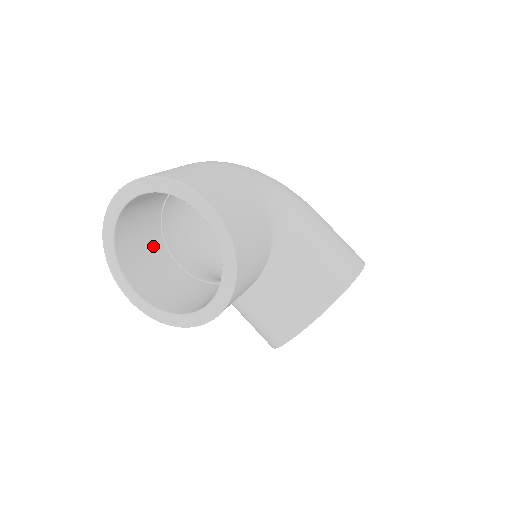
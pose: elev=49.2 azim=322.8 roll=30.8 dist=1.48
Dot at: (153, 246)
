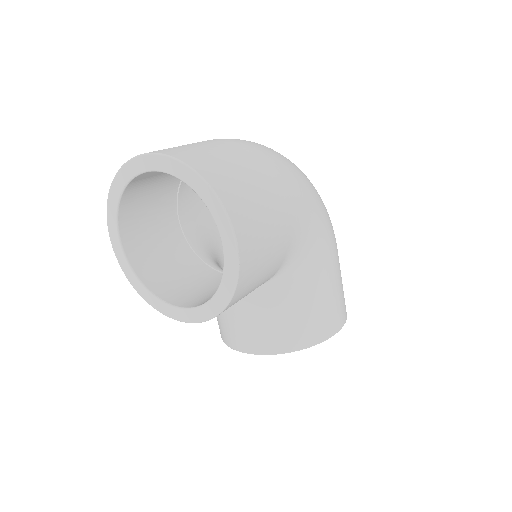
Dot at: (164, 195)
